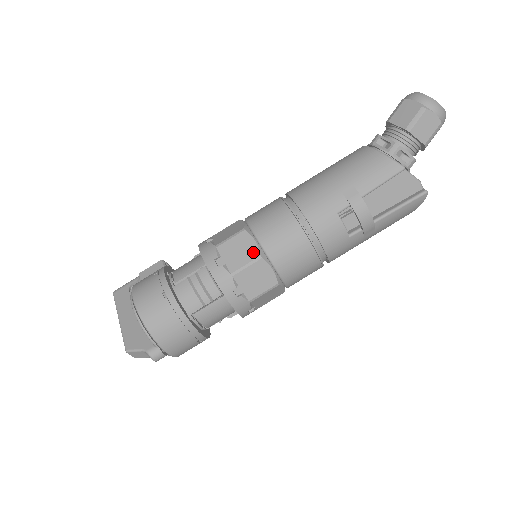
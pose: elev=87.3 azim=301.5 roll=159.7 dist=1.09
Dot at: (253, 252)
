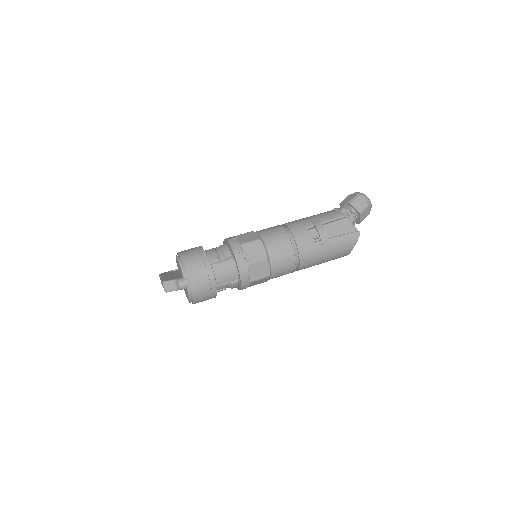
Dot at: (255, 237)
